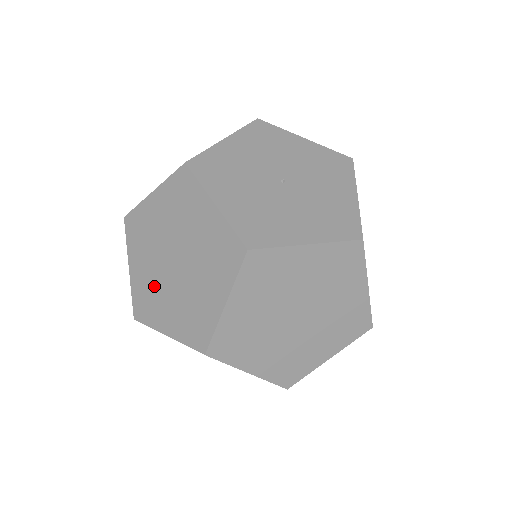
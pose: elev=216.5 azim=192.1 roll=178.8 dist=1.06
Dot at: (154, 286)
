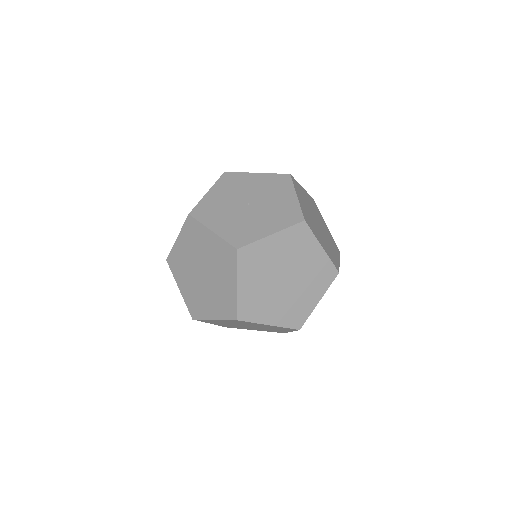
Dot at: (197, 293)
